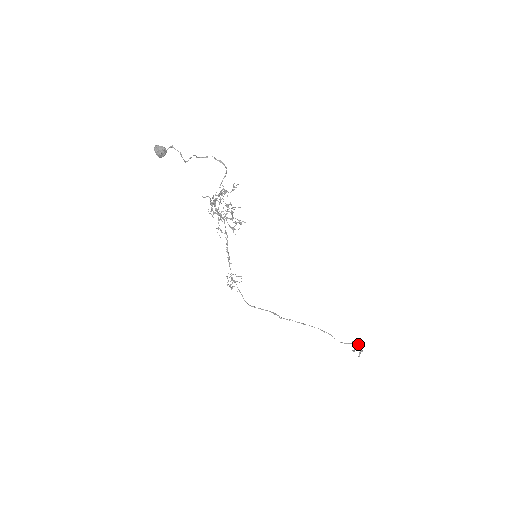
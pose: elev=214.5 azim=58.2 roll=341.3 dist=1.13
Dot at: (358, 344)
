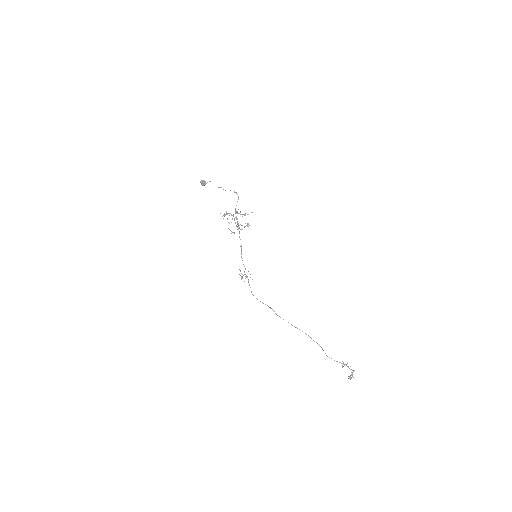
Dot at: (353, 371)
